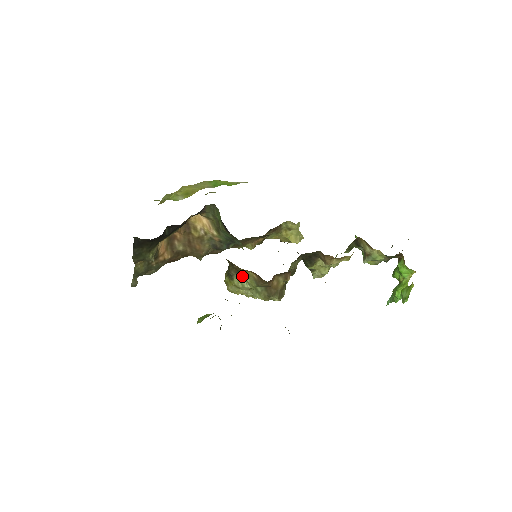
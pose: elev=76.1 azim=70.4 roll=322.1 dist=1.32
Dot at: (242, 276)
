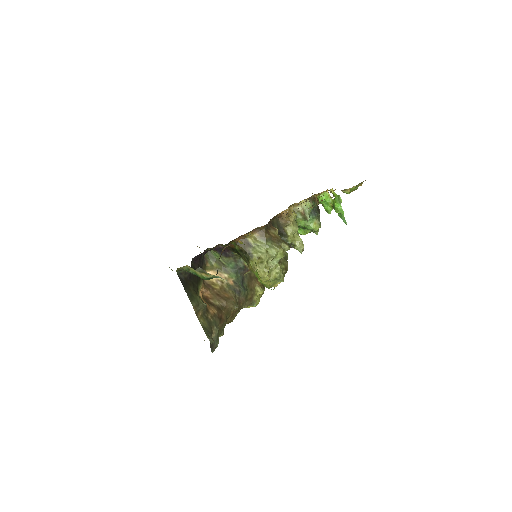
Dot at: (253, 245)
